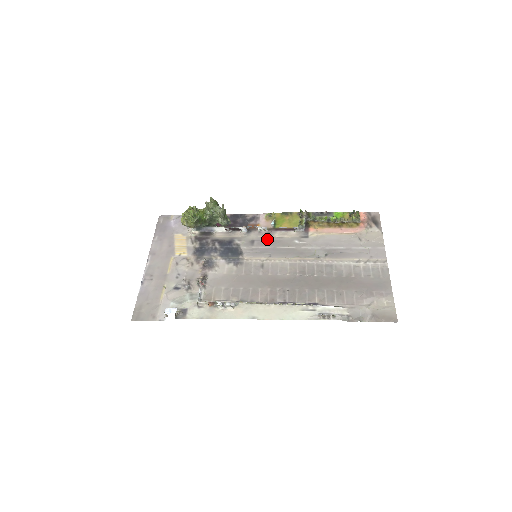
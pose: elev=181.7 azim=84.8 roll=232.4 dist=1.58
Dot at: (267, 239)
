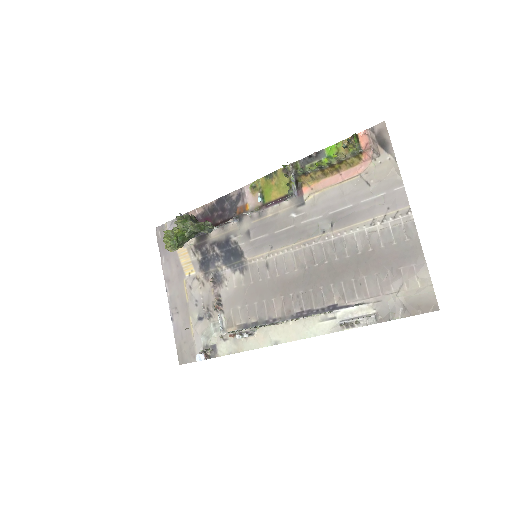
Dot at: (262, 223)
